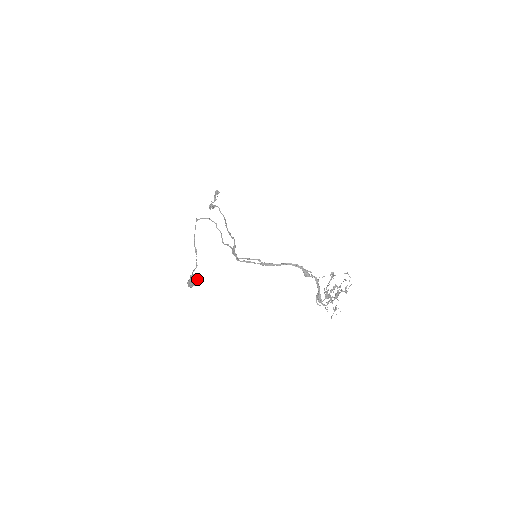
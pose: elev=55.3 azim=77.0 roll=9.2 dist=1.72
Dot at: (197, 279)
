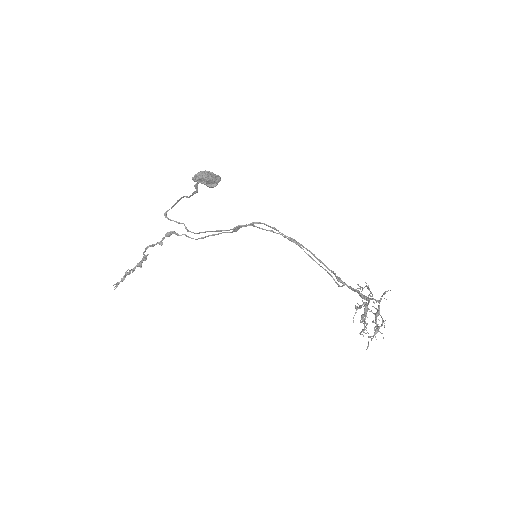
Dot at: (217, 178)
